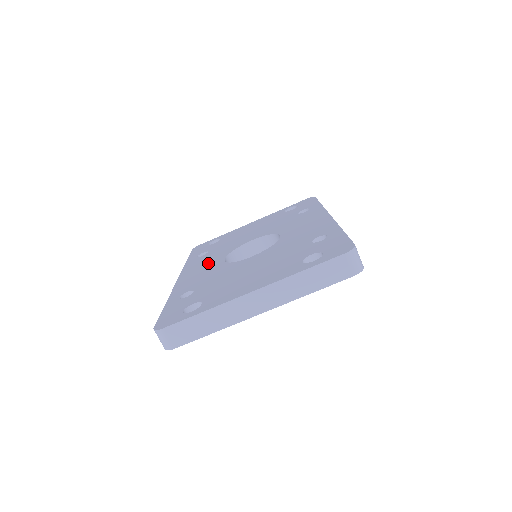
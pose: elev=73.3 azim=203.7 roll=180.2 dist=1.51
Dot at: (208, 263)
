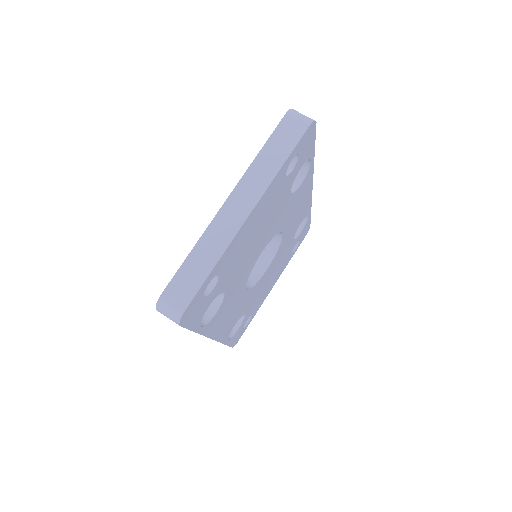
Dot at: occluded
